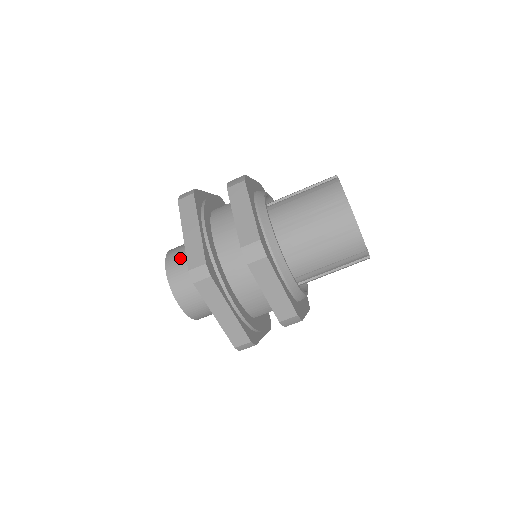
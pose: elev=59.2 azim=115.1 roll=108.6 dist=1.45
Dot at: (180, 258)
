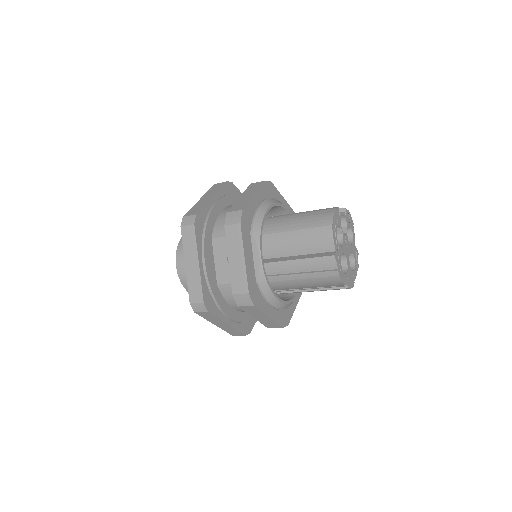
Dot at: occluded
